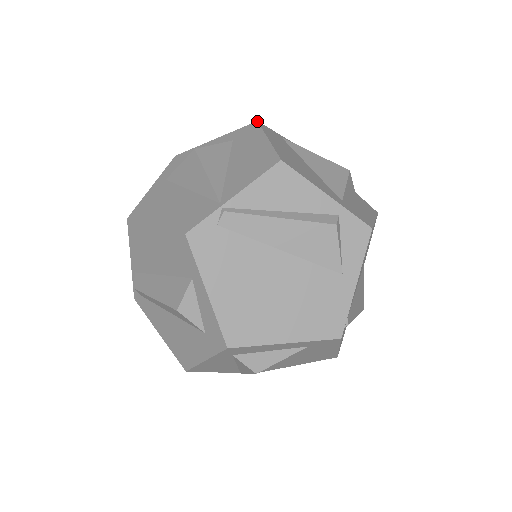
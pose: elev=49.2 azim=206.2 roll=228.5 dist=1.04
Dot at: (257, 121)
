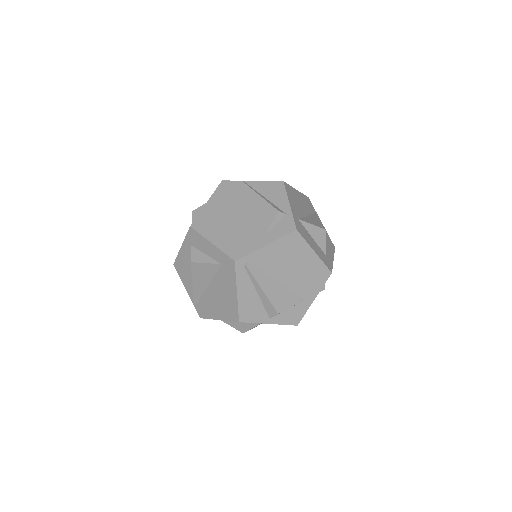
Dot at: (308, 197)
